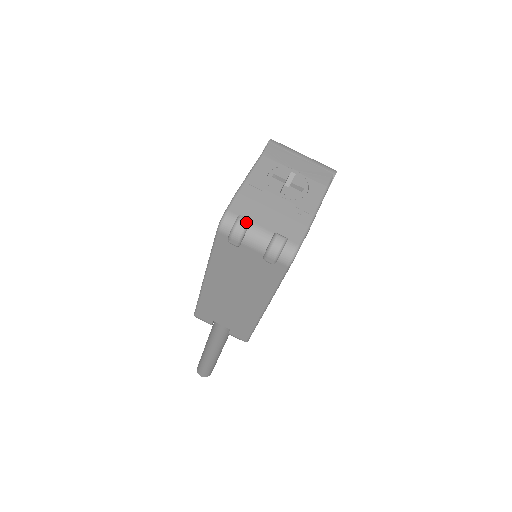
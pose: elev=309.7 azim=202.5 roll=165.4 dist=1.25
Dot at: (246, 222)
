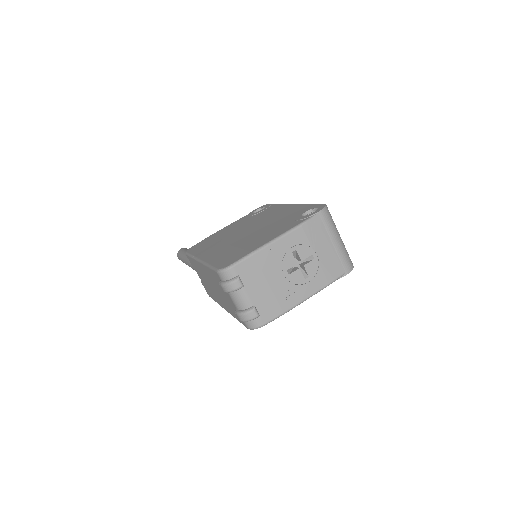
Dot at: (239, 287)
